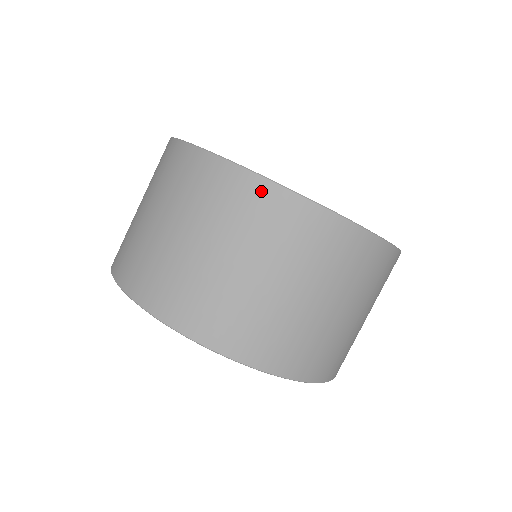
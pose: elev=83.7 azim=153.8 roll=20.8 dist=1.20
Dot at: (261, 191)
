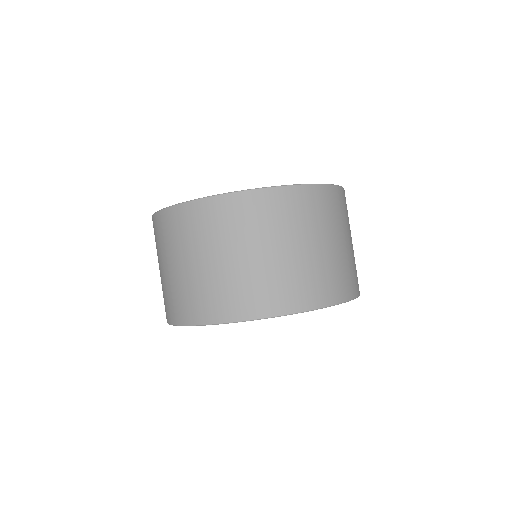
Dot at: (262, 198)
